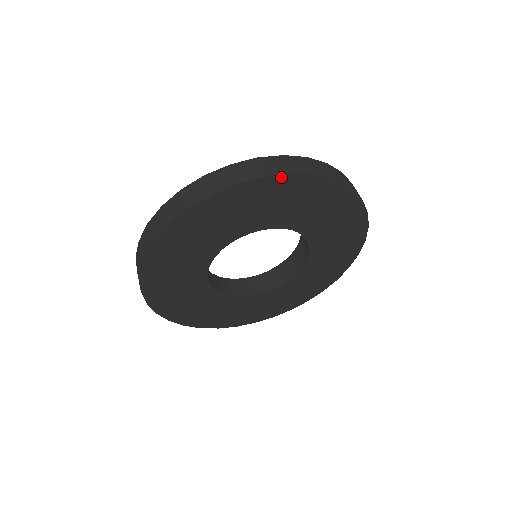
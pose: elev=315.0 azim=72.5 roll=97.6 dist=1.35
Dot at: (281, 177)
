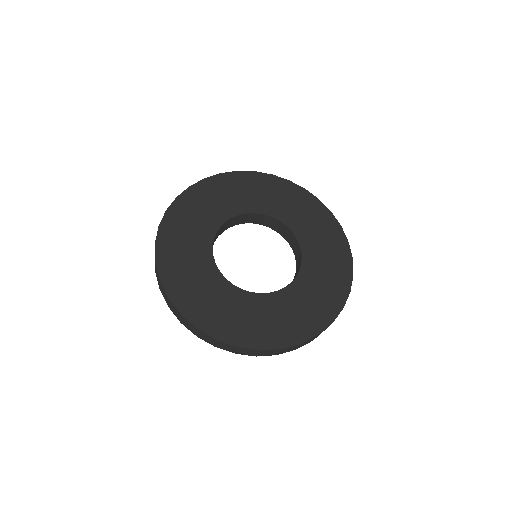
Dot at: (248, 173)
